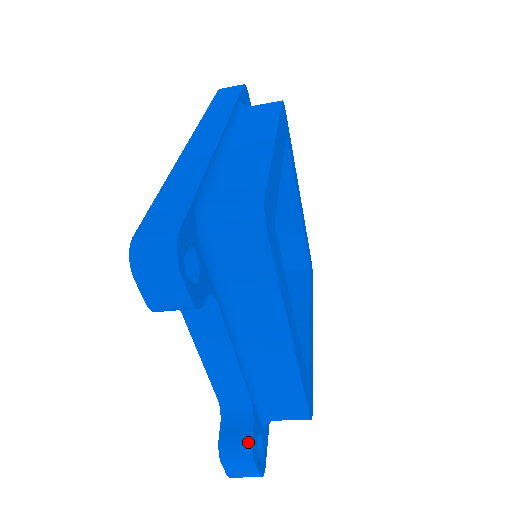
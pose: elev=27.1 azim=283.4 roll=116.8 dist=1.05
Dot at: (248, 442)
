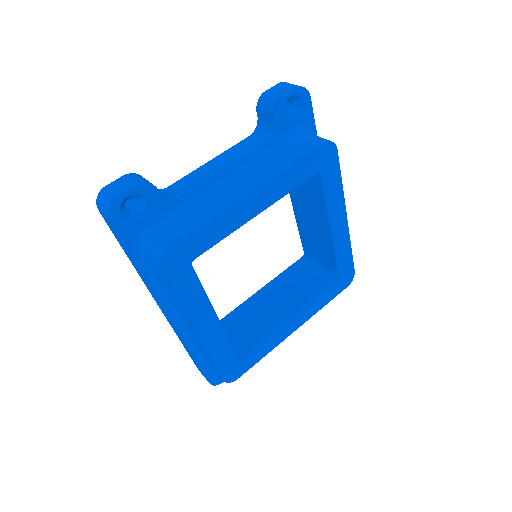
Dot at: occluded
